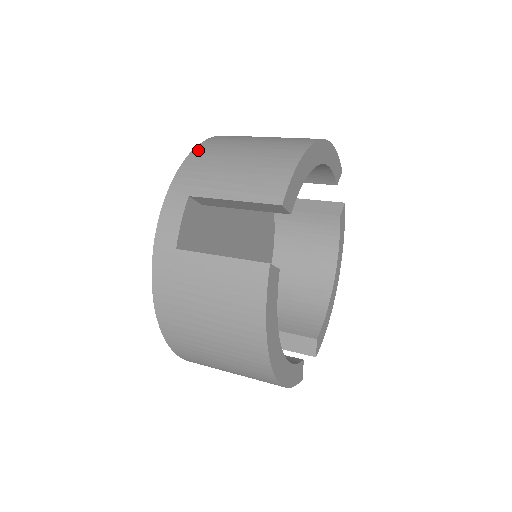
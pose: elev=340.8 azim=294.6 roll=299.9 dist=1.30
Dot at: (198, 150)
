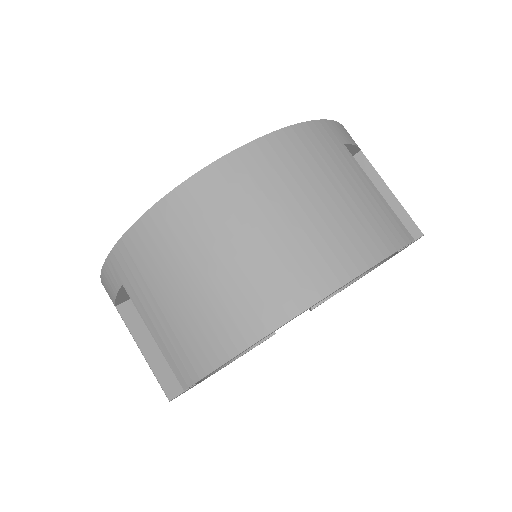
Dot at: (151, 218)
